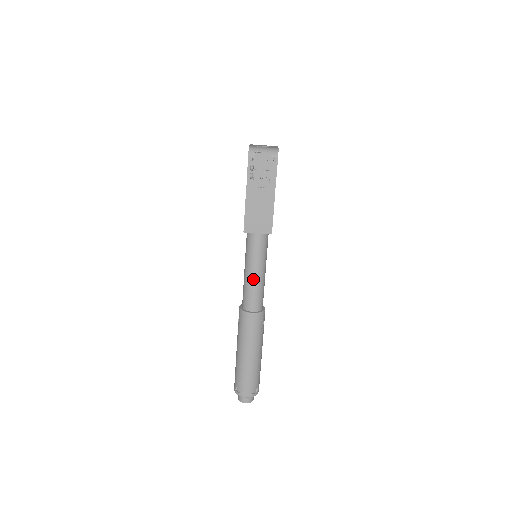
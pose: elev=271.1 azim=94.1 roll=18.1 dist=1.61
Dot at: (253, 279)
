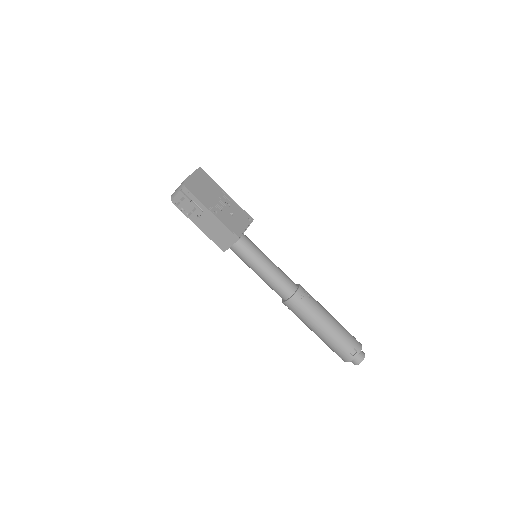
Dot at: (263, 277)
